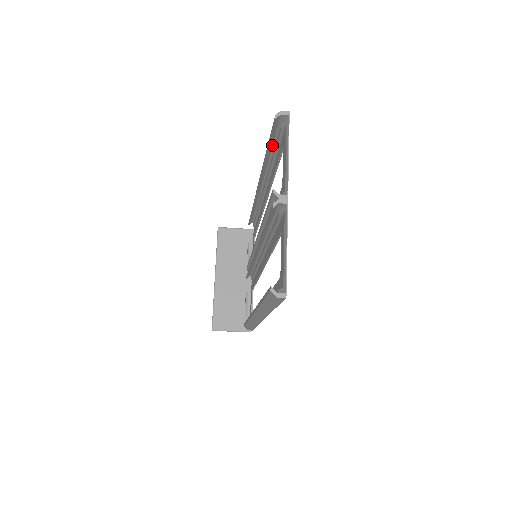
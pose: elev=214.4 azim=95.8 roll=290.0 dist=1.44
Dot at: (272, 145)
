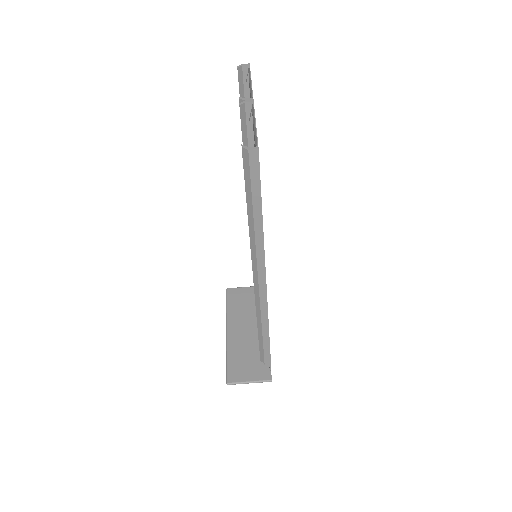
Dot at: occluded
